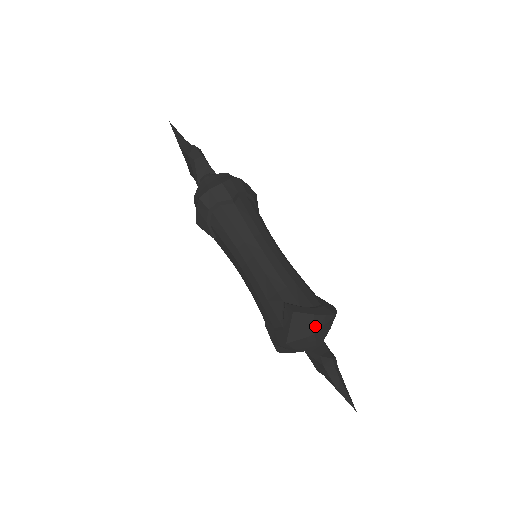
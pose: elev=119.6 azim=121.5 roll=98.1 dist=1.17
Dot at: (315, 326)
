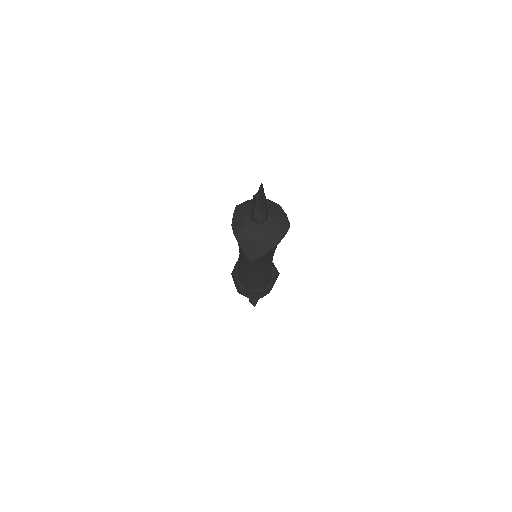
Dot at: occluded
